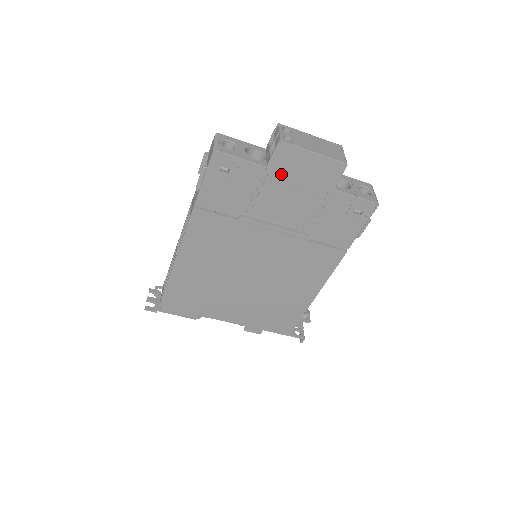
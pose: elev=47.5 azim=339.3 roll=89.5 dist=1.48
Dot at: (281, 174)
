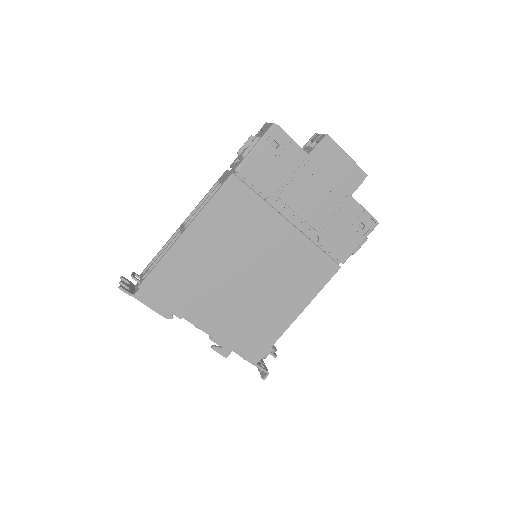
Dot at: (317, 166)
